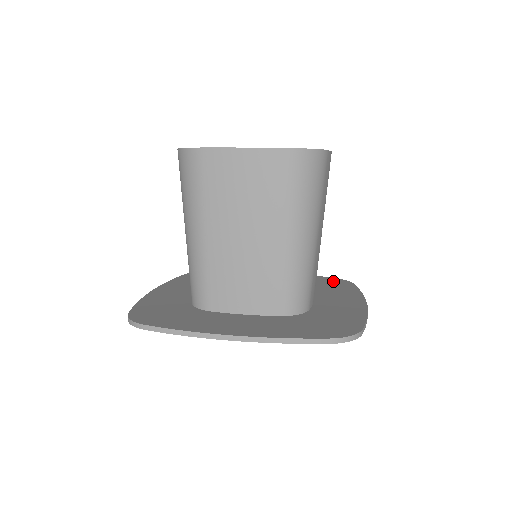
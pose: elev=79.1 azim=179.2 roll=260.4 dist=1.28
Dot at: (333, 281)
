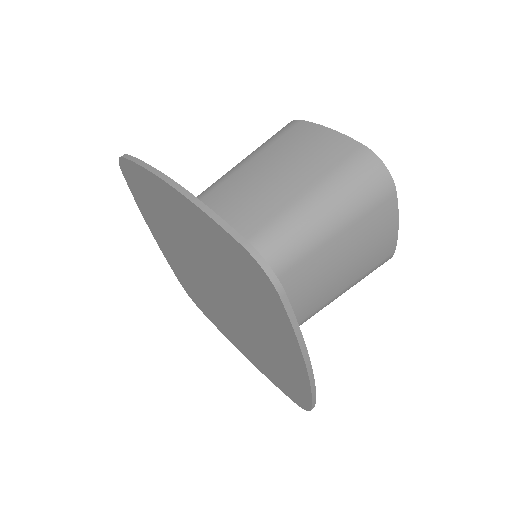
Dot at: occluded
